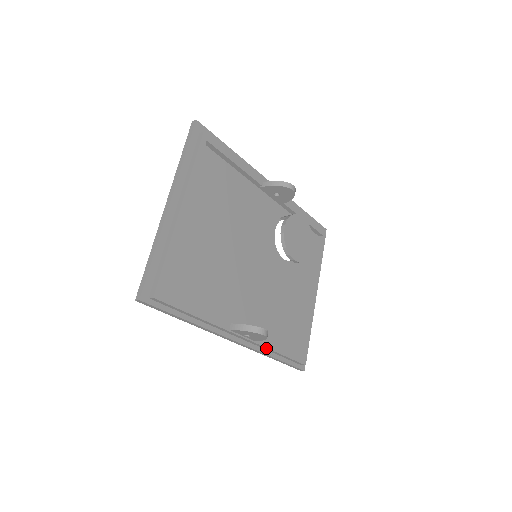
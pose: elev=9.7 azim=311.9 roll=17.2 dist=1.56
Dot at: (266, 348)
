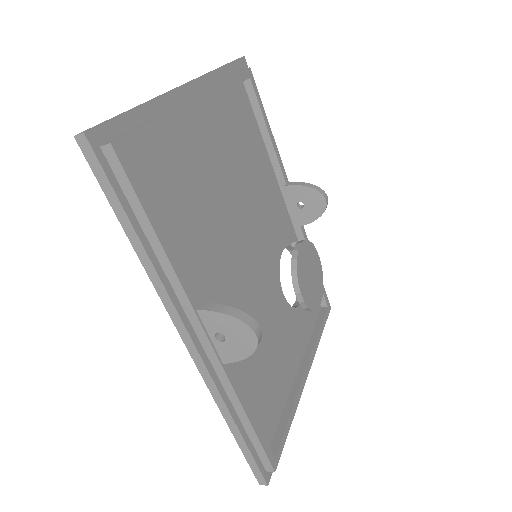
Dot at: (233, 393)
